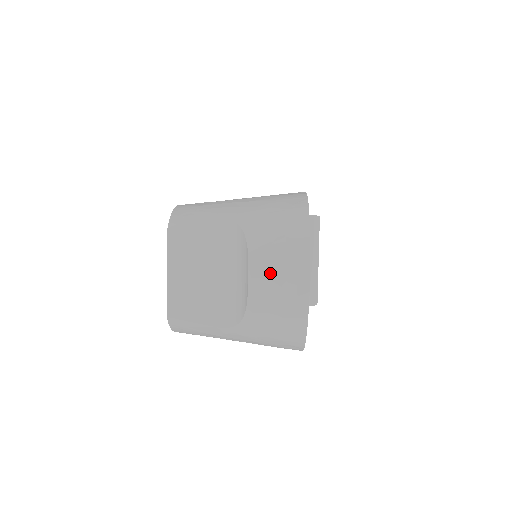
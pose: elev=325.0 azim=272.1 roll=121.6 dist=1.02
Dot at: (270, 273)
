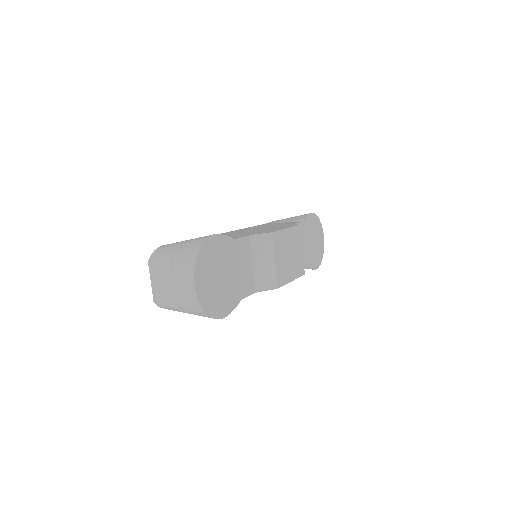
Dot at: (181, 283)
